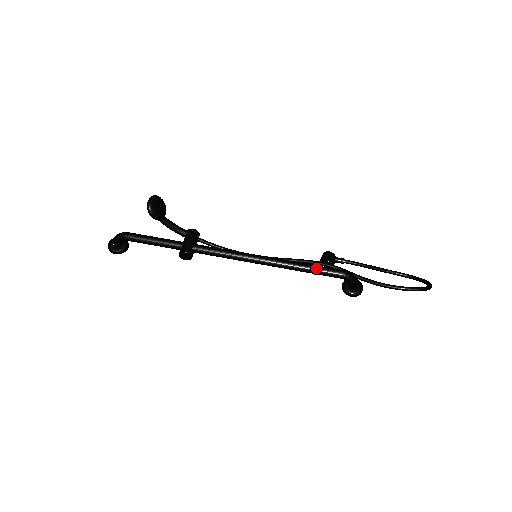
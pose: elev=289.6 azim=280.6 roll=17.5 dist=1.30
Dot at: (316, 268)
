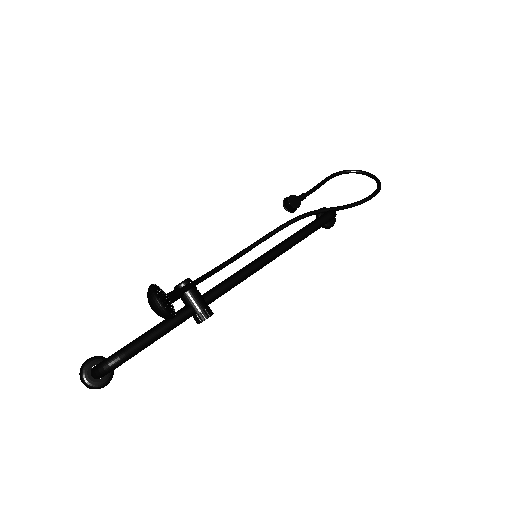
Dot at: (313, 228)
